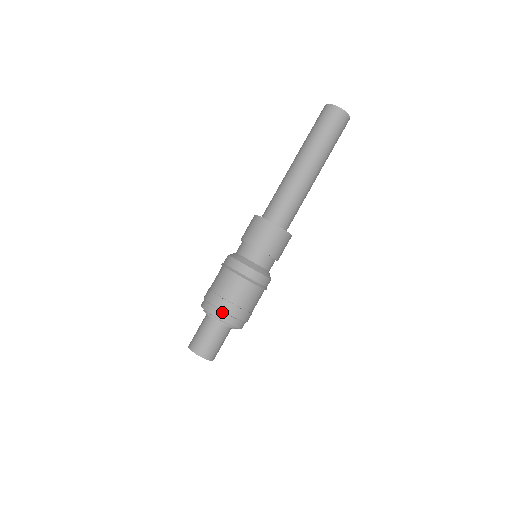
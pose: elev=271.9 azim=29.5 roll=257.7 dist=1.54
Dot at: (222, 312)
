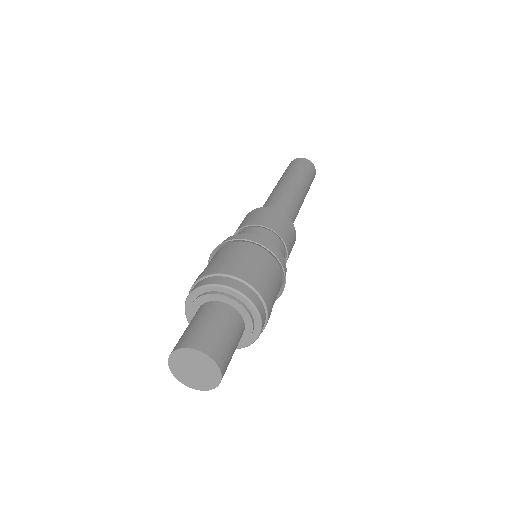
Dot at: (236, 280)
